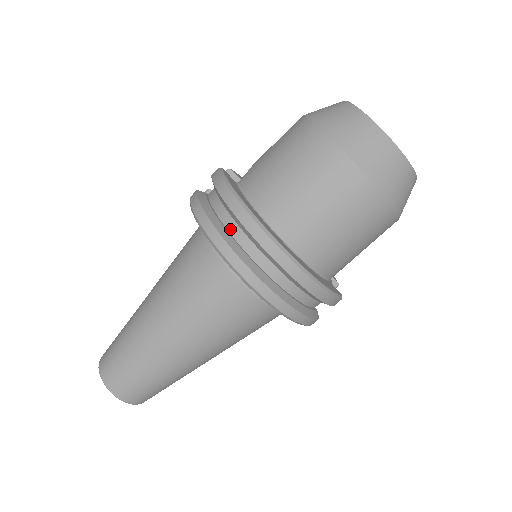
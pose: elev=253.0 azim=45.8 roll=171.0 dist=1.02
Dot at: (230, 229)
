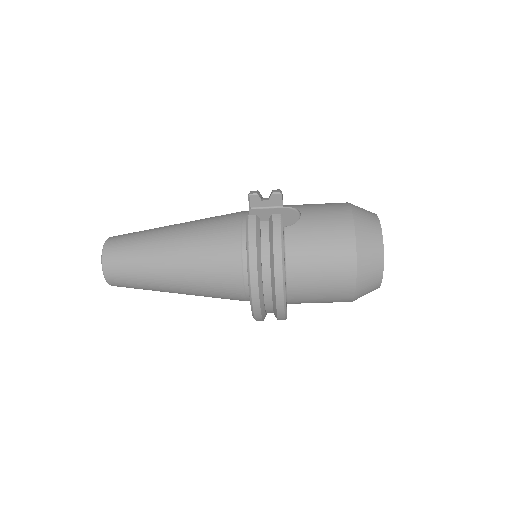
Dot at: (264, 270)
